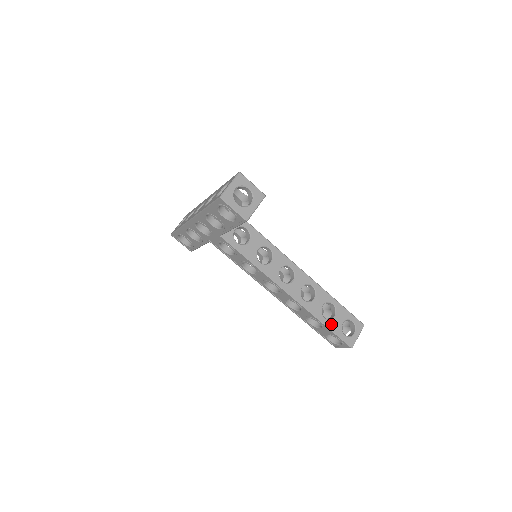
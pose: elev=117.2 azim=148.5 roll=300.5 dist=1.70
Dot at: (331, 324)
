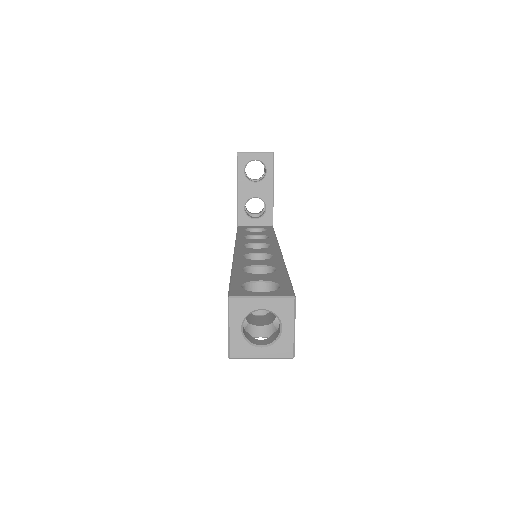
Dot at: (241, 274)
